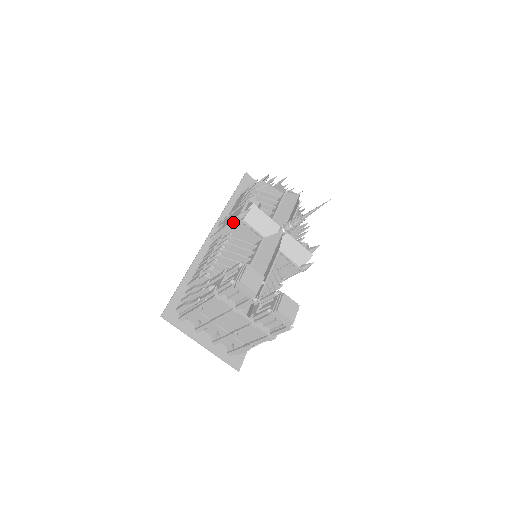
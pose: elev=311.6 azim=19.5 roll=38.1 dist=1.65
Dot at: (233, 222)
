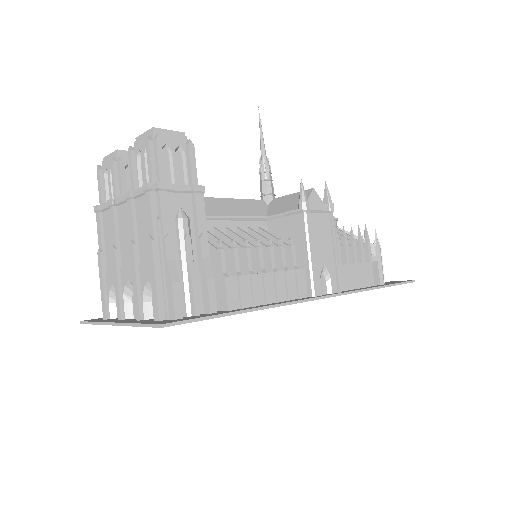
Dot at: occluded
